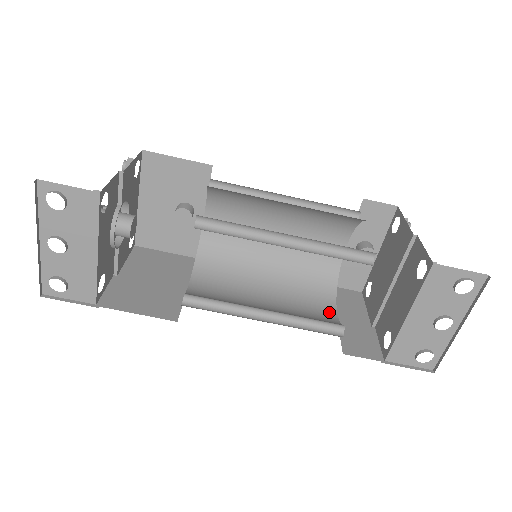
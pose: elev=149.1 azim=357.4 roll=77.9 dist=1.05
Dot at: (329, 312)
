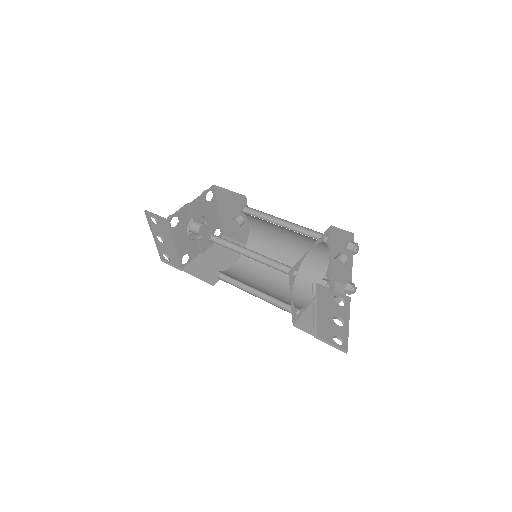
Dot at: (307, 298)
